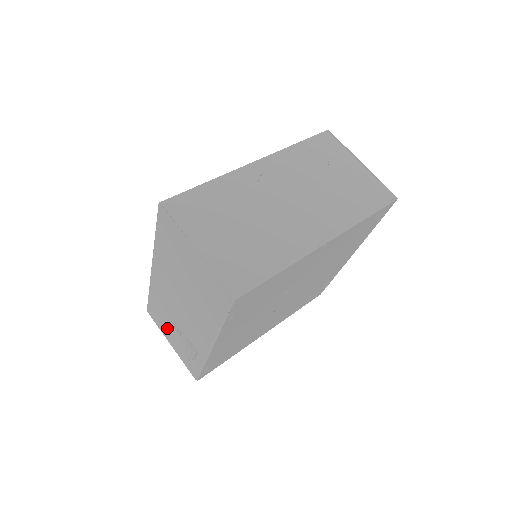
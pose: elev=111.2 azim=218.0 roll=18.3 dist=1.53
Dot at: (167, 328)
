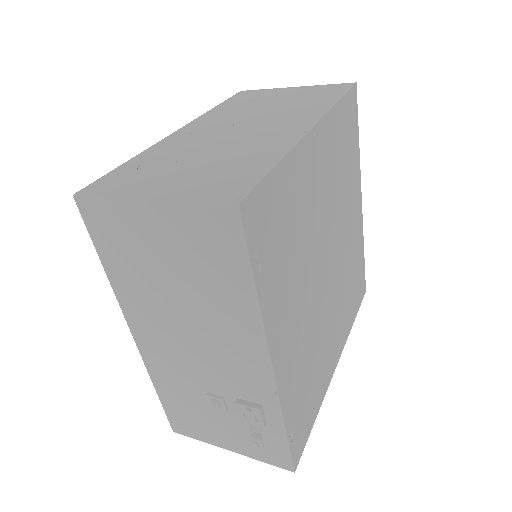
Dot at: (208, 424)
